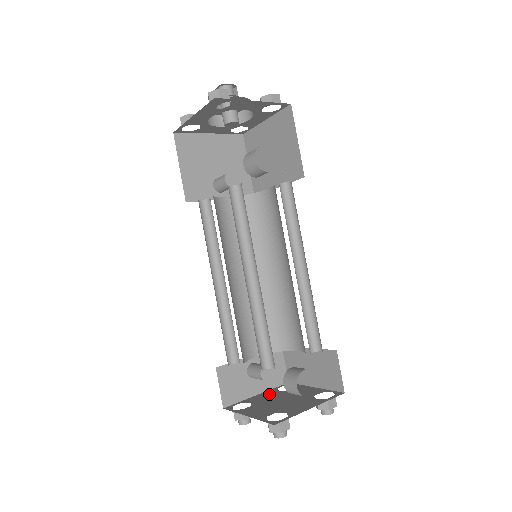
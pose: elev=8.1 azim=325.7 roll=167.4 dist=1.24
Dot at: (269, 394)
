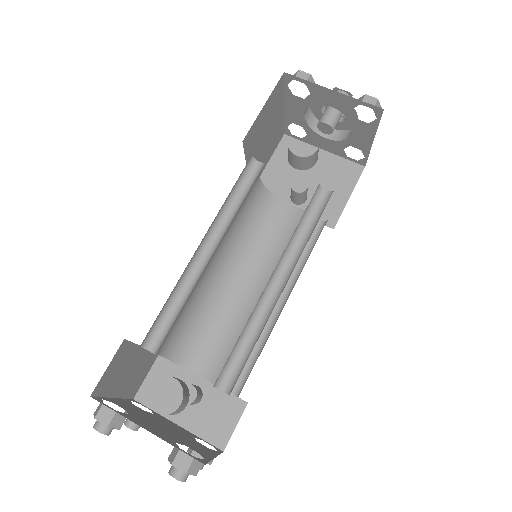
Dot at: (181, 429)
